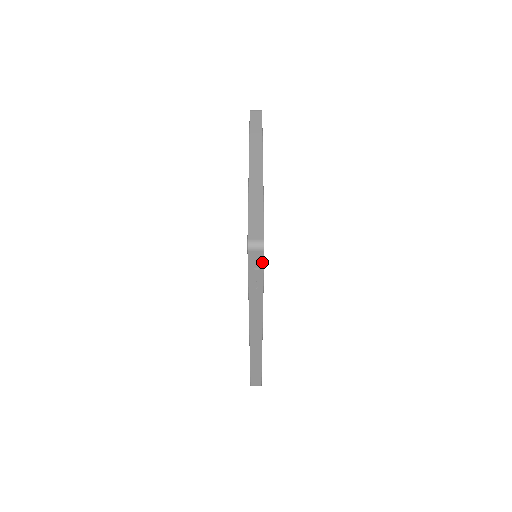
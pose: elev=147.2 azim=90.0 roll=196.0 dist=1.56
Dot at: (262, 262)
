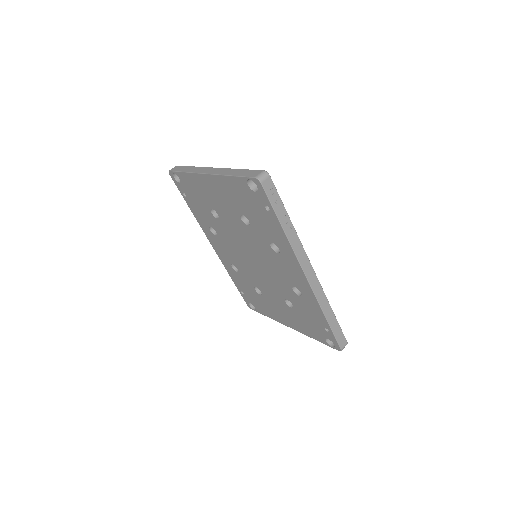
Dot at: (275, 189)
